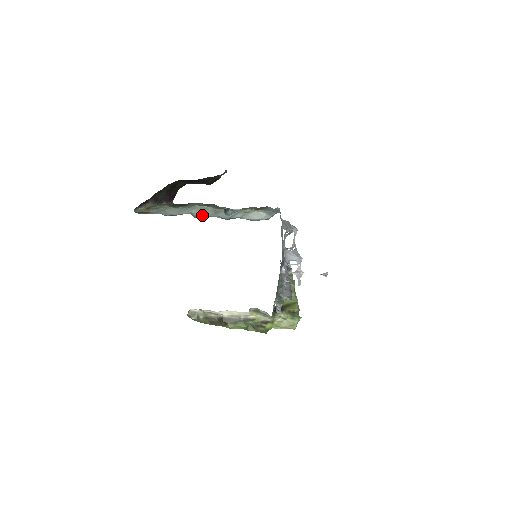
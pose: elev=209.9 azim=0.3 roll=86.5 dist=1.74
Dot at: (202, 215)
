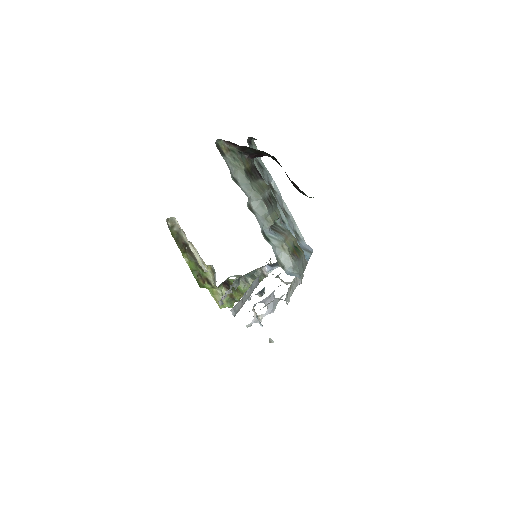
Dot at: (255, 208)
